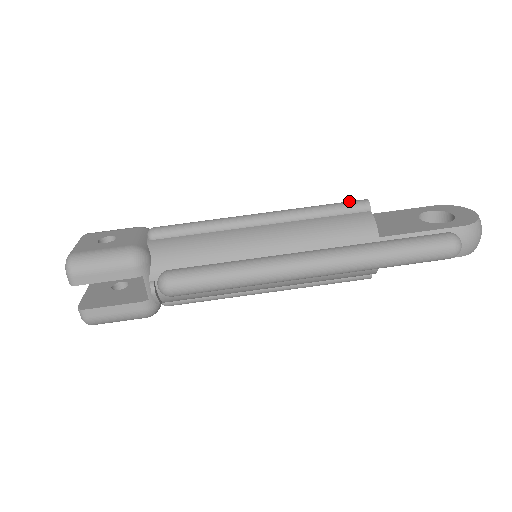
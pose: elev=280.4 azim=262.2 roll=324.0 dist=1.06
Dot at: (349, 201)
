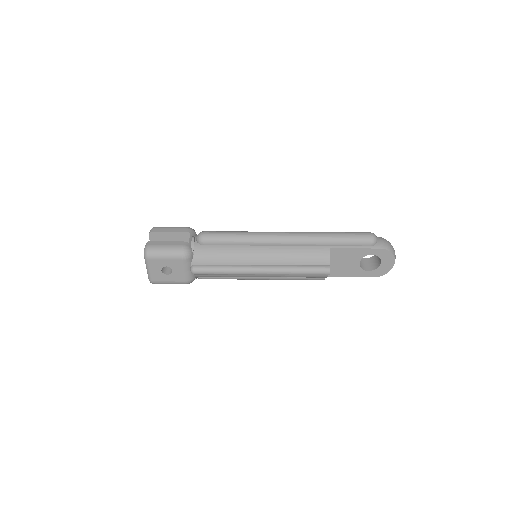
Dot at: occluded
